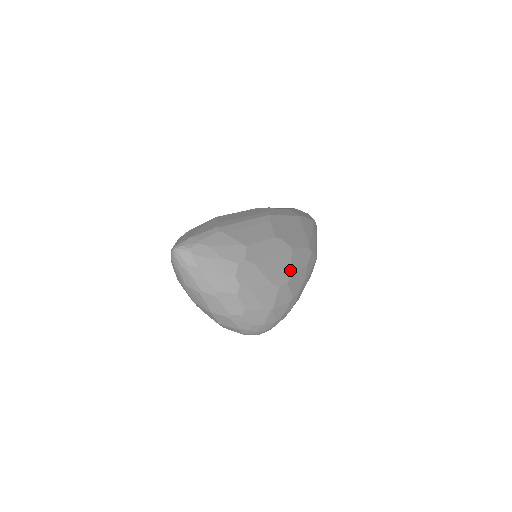
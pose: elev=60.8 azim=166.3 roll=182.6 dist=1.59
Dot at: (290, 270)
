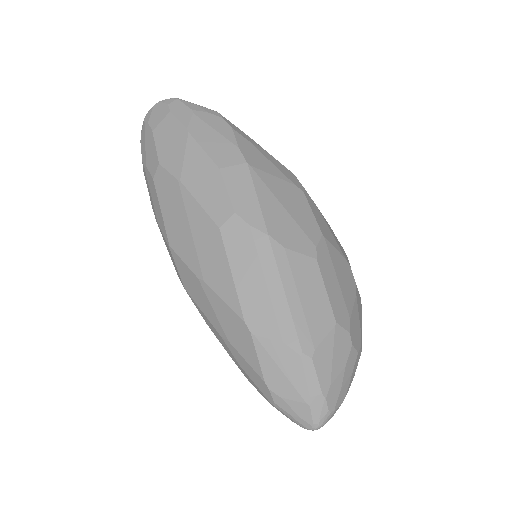
Dot at: (340, 253)
